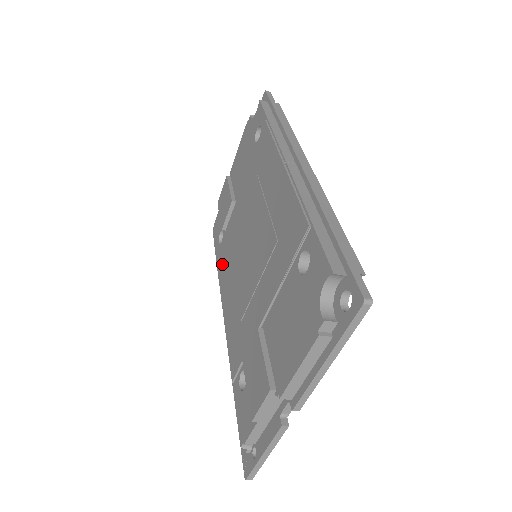
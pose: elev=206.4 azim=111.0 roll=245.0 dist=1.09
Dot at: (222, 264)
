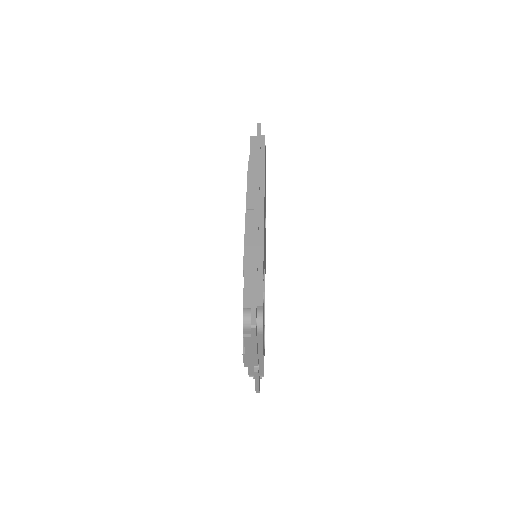
Dot at: occluded
